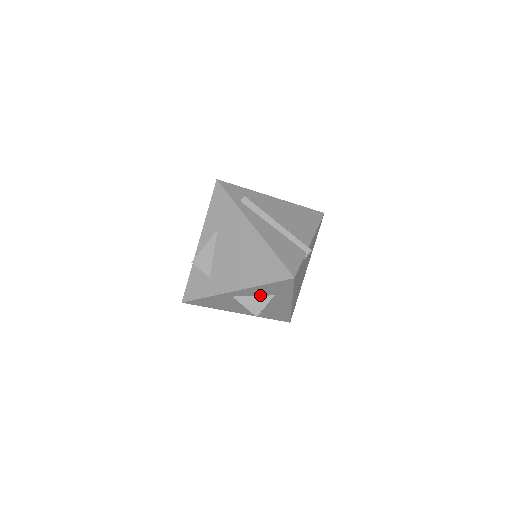
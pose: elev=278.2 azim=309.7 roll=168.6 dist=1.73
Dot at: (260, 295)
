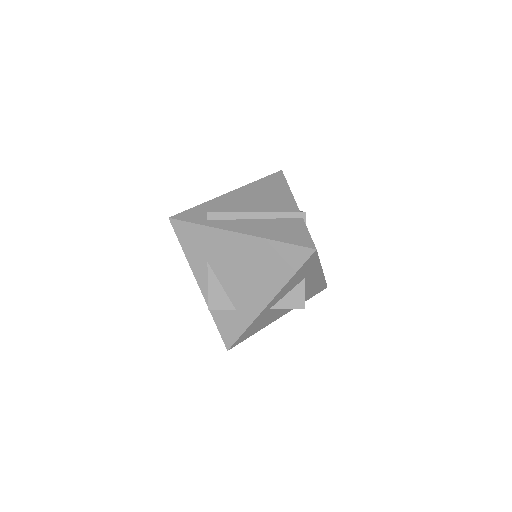
Dot at: (292, 288)
